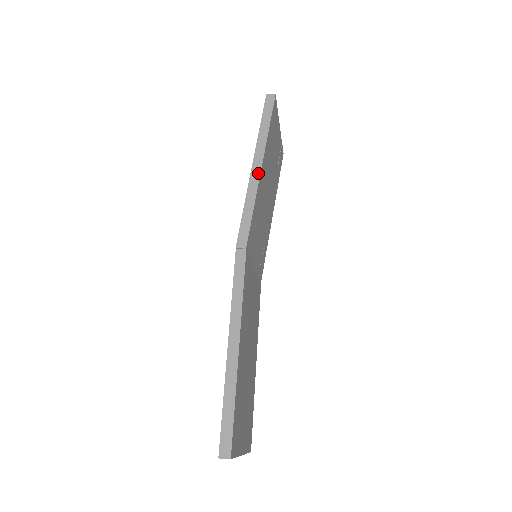
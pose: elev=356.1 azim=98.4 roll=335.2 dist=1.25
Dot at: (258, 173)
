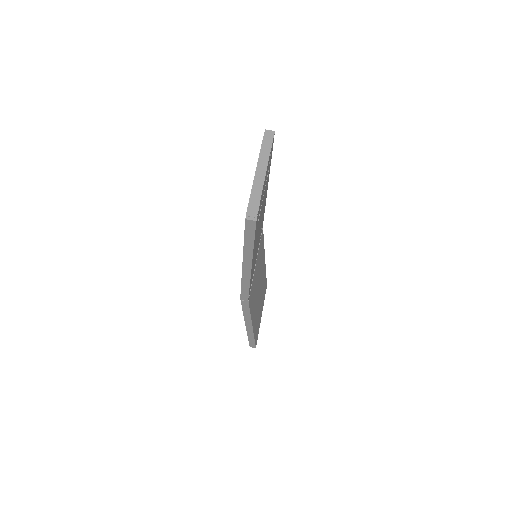
Dot at: (249, 271)
